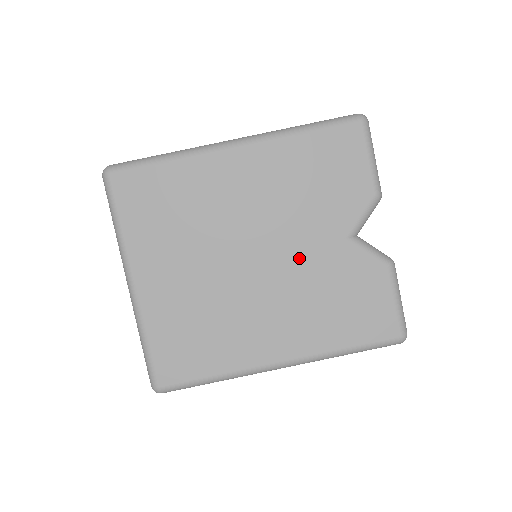
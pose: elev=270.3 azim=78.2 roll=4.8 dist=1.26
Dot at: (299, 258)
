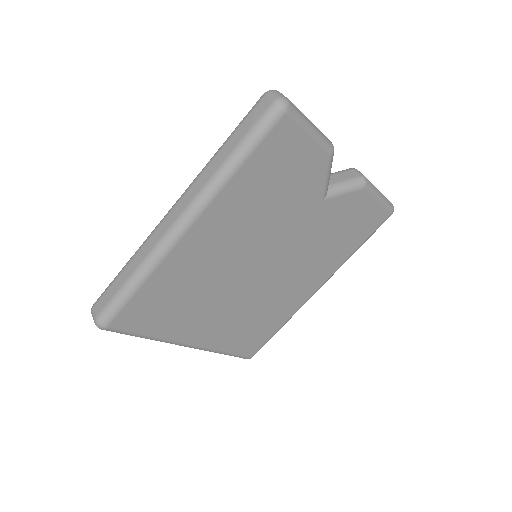
Dot at: (295, 240)
